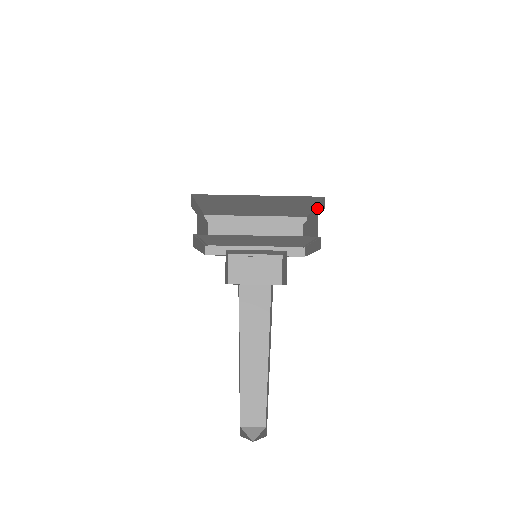
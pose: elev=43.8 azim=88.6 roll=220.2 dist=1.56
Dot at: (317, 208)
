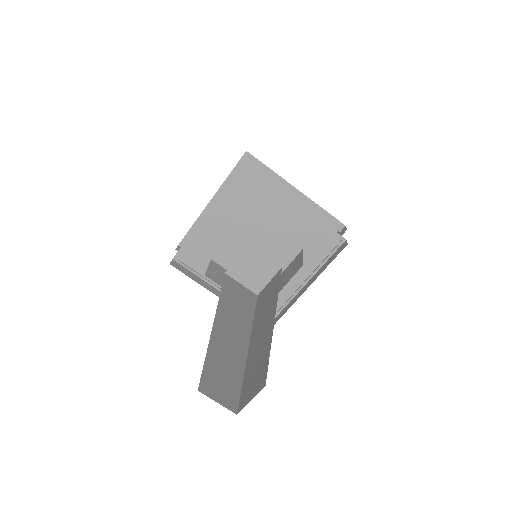
Dot at: occluded
